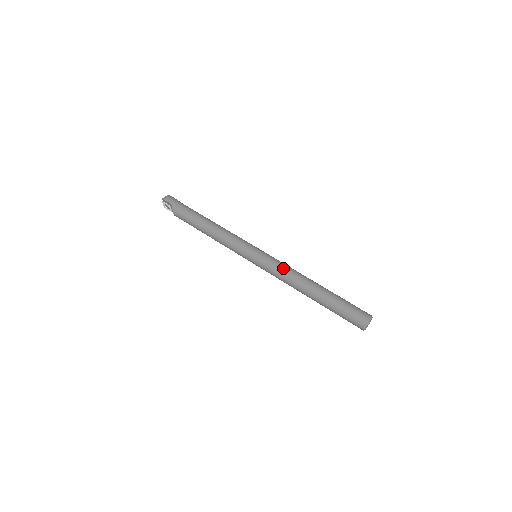
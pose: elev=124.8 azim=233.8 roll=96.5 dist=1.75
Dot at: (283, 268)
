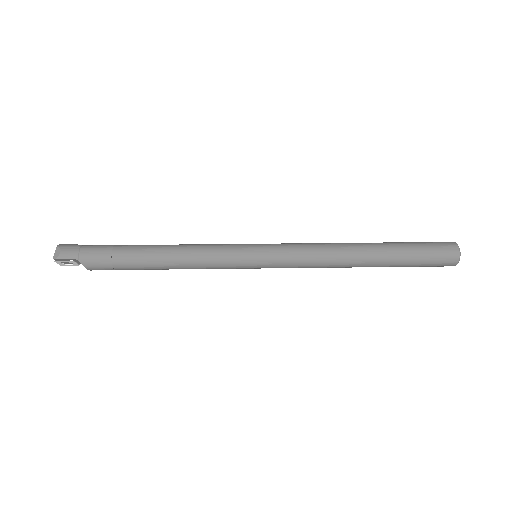
Dot at: (309, 252)
